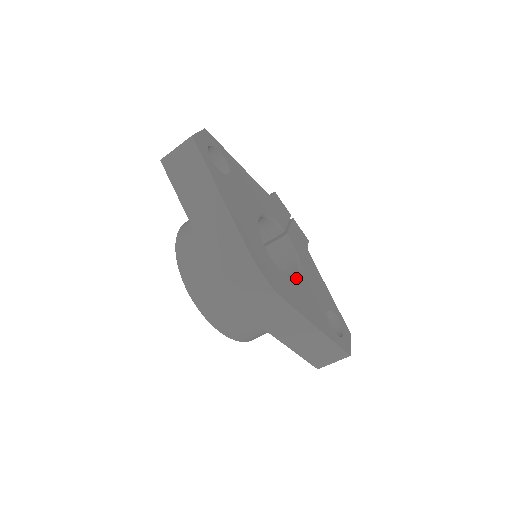
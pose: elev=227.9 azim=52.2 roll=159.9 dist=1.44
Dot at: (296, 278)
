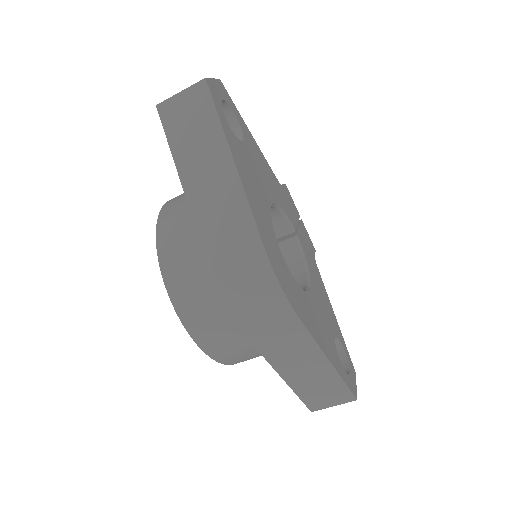
Dot at: (306, 290)
